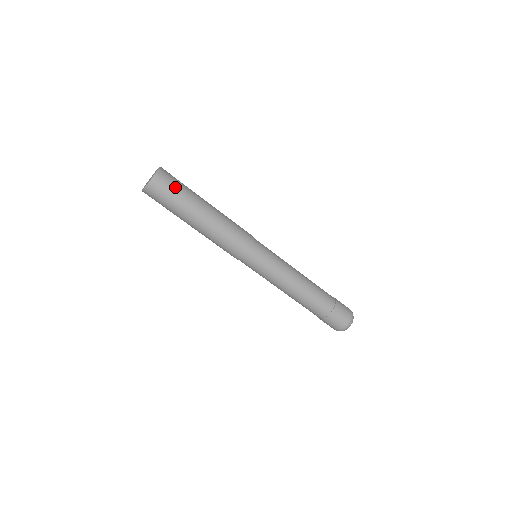
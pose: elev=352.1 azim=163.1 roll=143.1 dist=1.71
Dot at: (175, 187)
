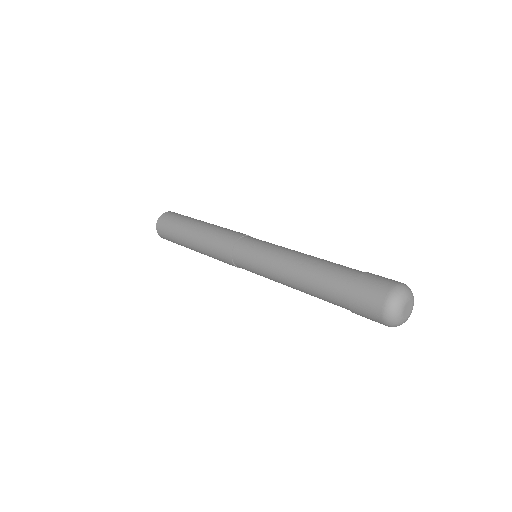
Dot at: (177, 216)
